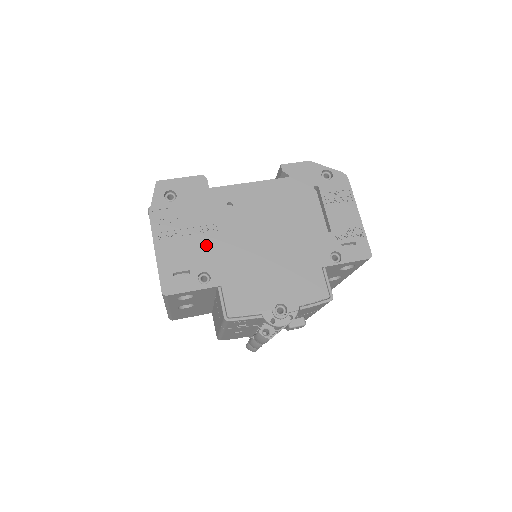
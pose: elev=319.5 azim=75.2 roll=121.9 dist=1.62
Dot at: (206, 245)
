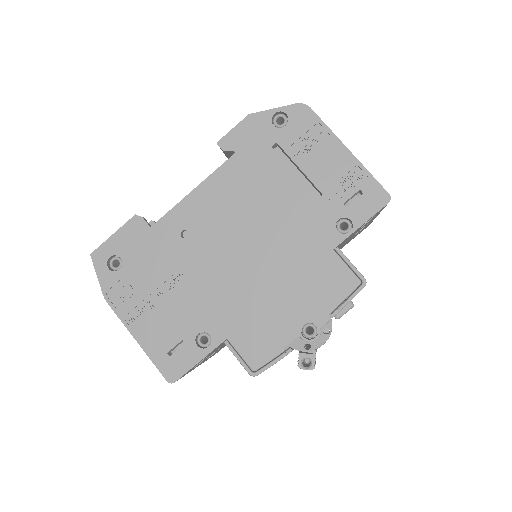
Dot at: (184, 300)
